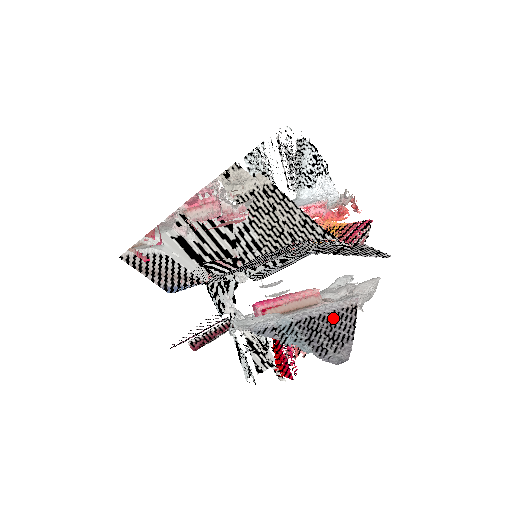
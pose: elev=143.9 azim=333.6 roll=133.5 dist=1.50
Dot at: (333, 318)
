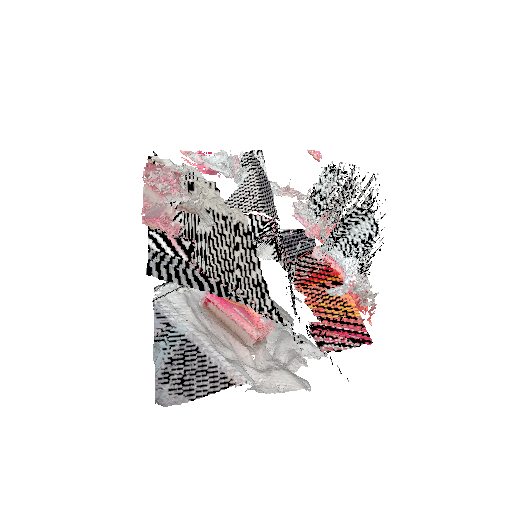
Dot at: (207, 369)
